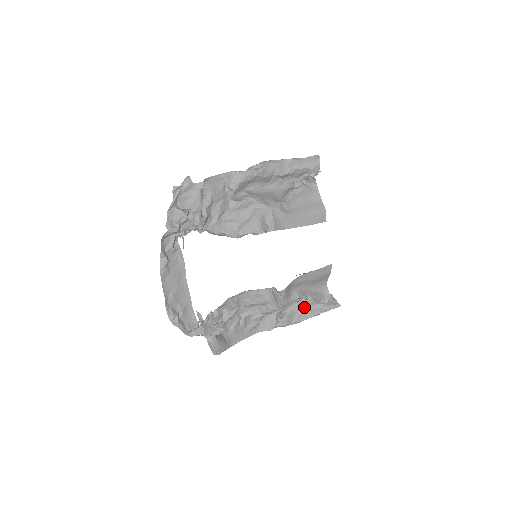
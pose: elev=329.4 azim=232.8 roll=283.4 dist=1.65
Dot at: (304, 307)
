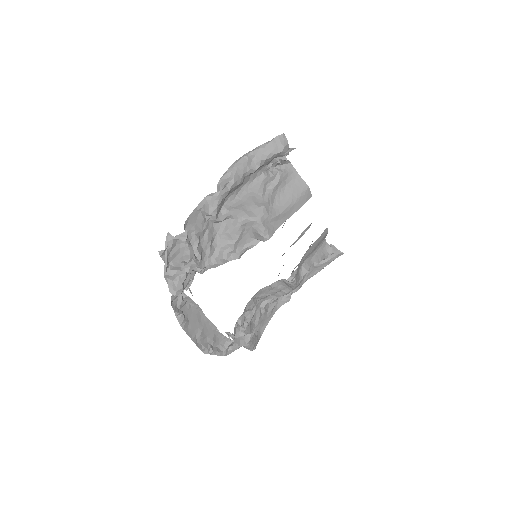
Dot at: occluded
